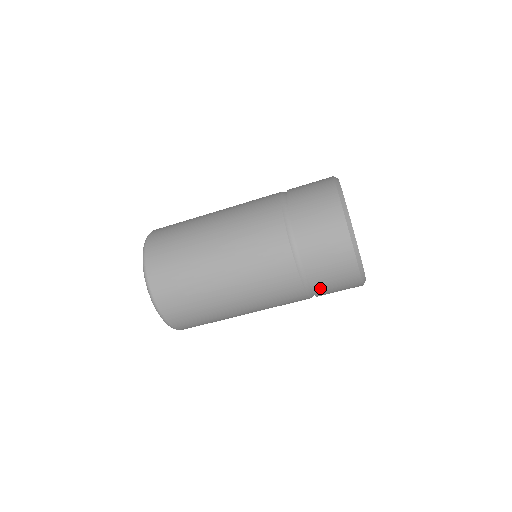
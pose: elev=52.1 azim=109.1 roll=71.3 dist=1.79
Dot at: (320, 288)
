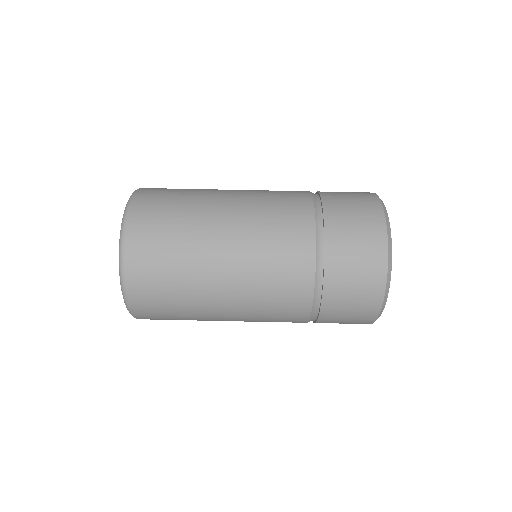
Dot at: (331, 305)
